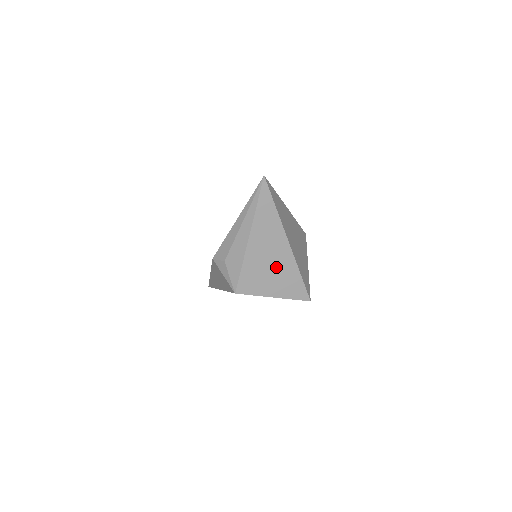
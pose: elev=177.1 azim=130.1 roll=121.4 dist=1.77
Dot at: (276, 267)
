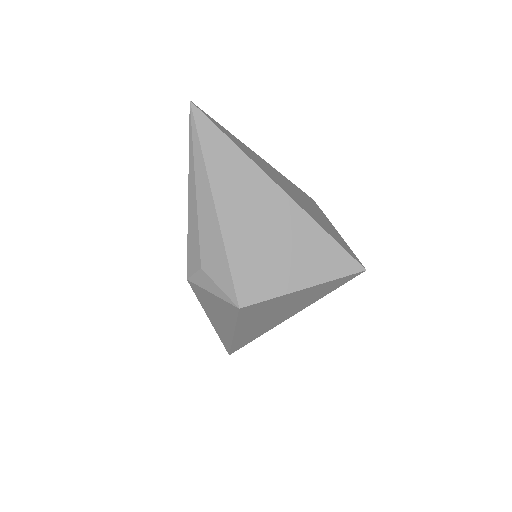
Dot at: (282, 237)
